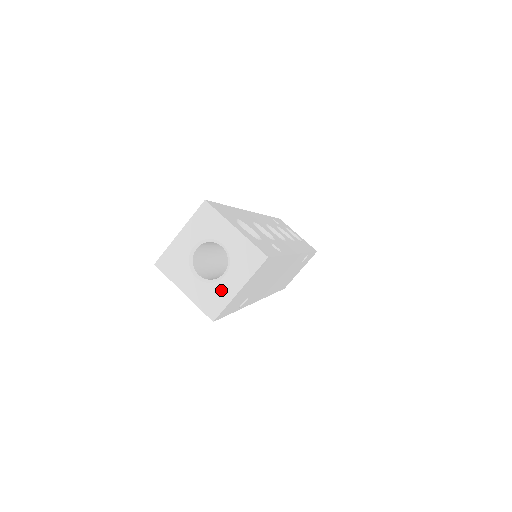
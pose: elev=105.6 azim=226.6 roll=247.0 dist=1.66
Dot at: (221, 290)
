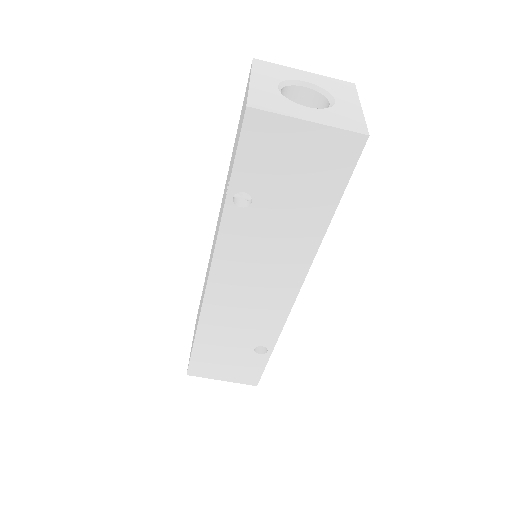
Dot at: (290, 106)
